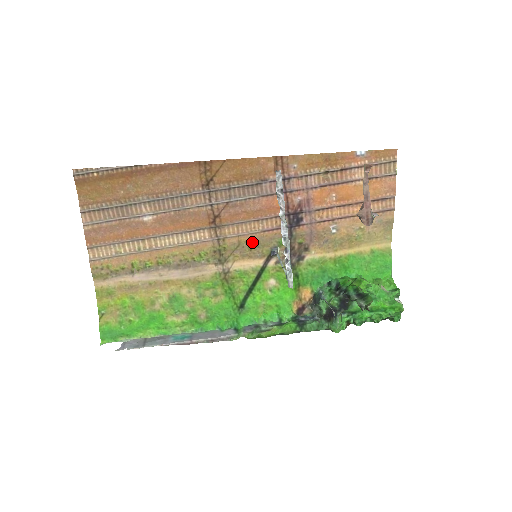
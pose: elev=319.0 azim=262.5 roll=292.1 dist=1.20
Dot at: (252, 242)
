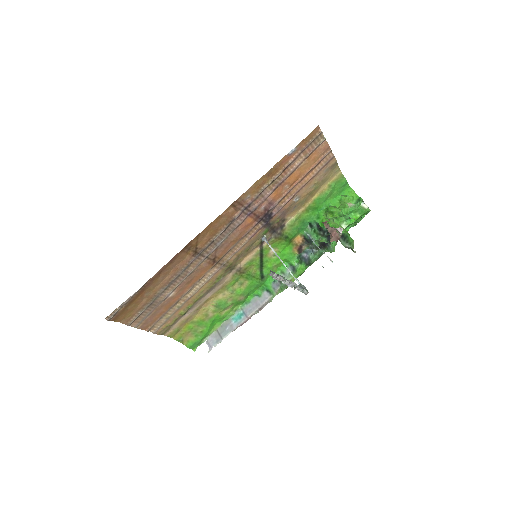
Dot at: (246, 248)
